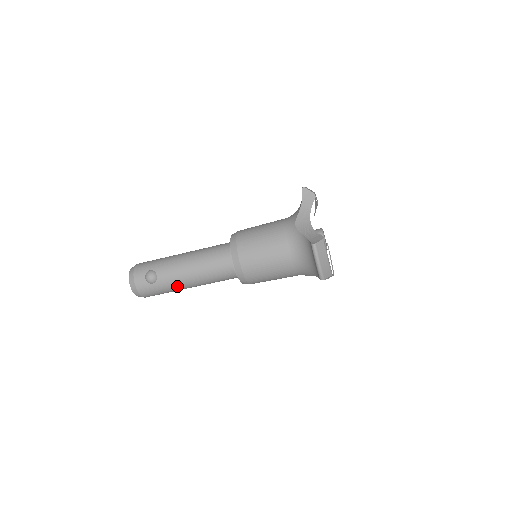
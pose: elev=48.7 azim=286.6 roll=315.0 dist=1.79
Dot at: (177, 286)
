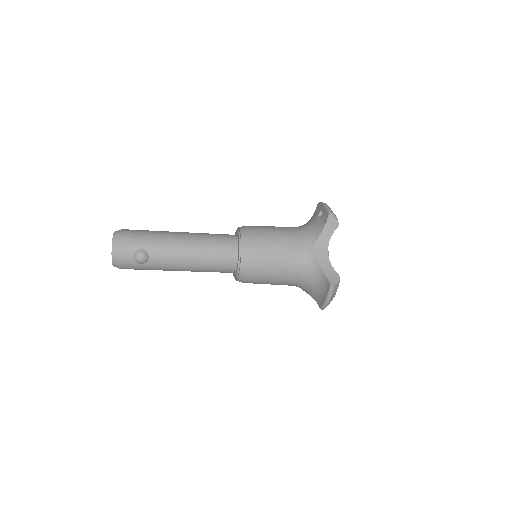
Dot at: (167, 270)
